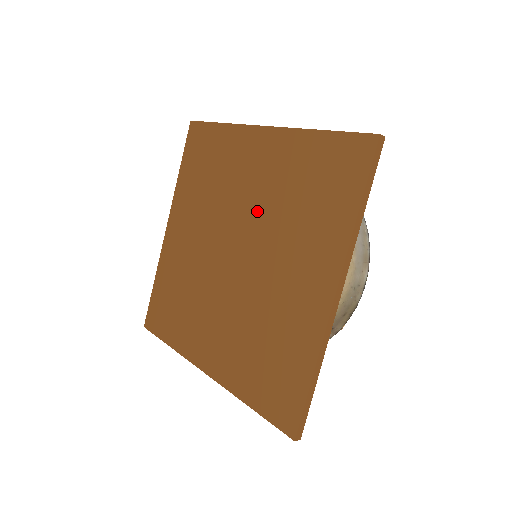
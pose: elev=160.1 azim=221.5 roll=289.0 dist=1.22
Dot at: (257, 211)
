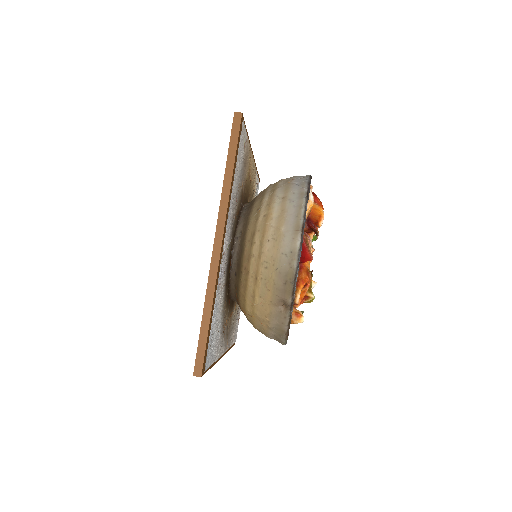
Dot at: occluded
